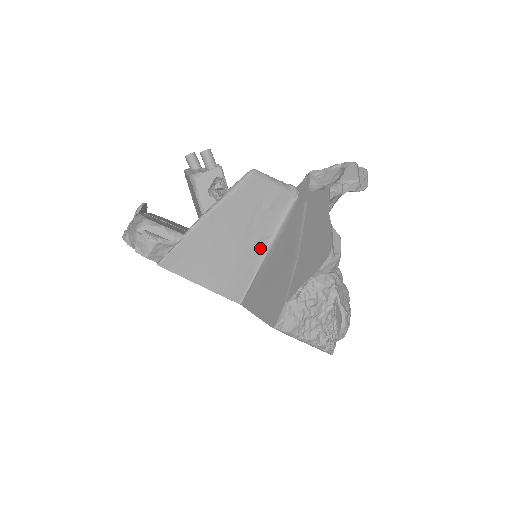
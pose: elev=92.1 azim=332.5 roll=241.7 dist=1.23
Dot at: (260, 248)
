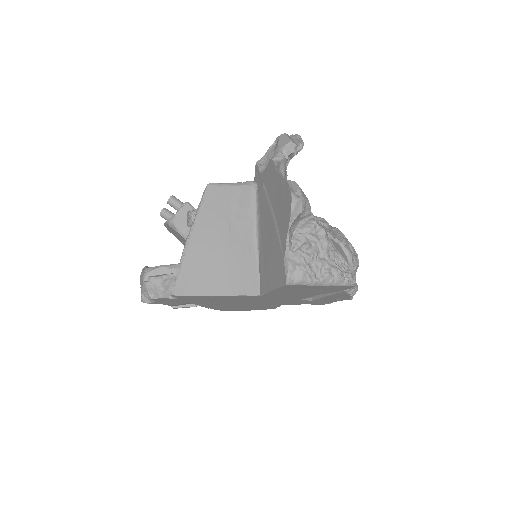
Dot at: (250, 241)
